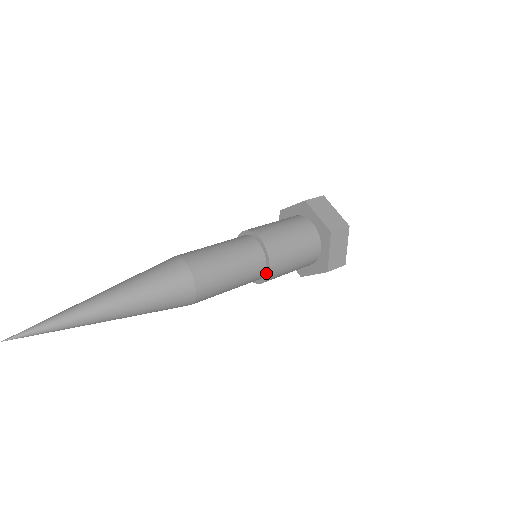
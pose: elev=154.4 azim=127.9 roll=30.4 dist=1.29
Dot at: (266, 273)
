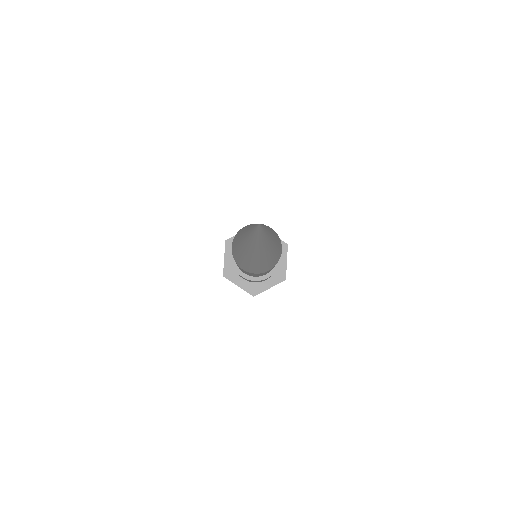
Dot at: (276, 264)
